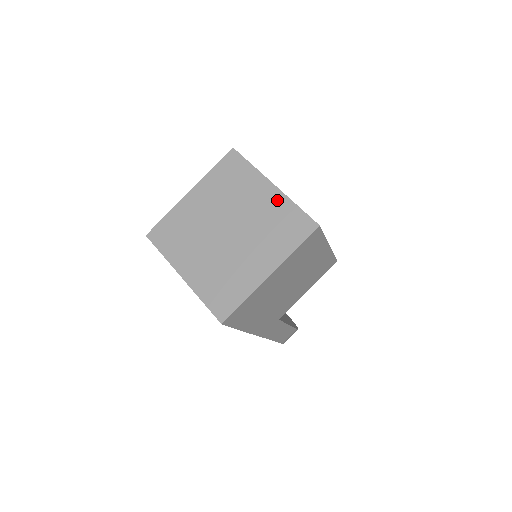
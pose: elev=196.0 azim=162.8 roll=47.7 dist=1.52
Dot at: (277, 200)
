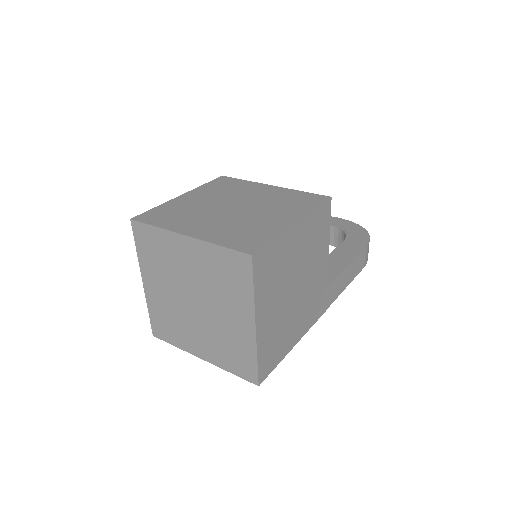
Dot at: (201, 250)
